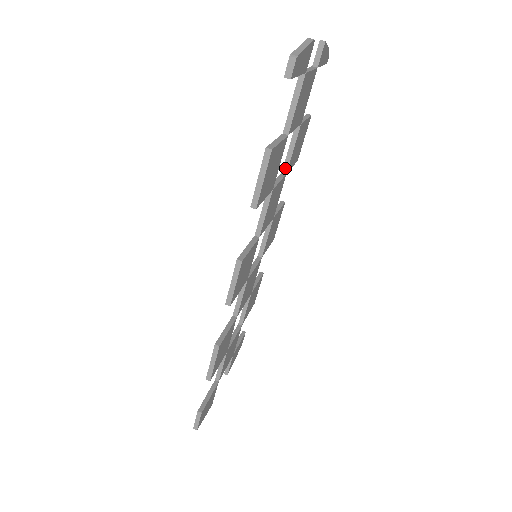
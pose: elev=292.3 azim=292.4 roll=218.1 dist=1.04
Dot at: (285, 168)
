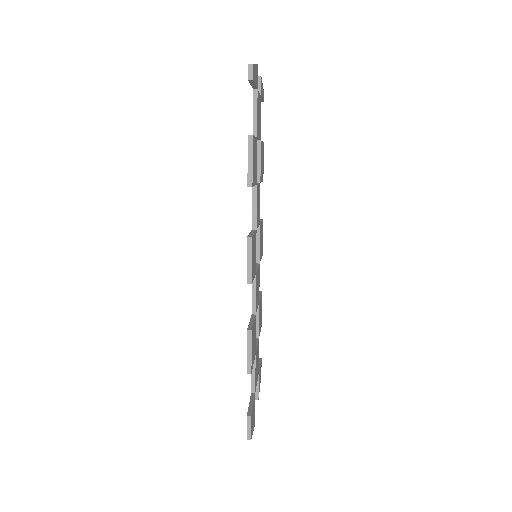
Dot at: (258, 179)
